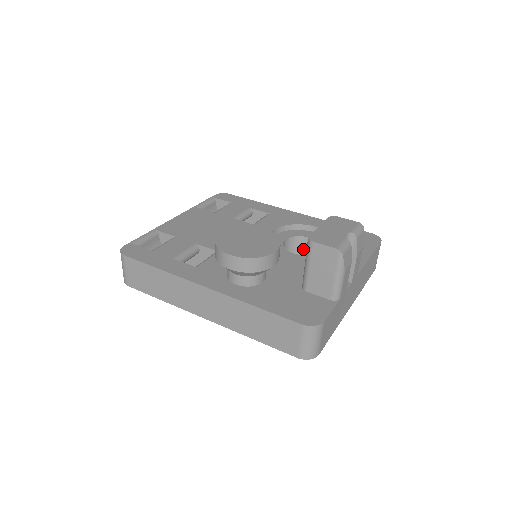
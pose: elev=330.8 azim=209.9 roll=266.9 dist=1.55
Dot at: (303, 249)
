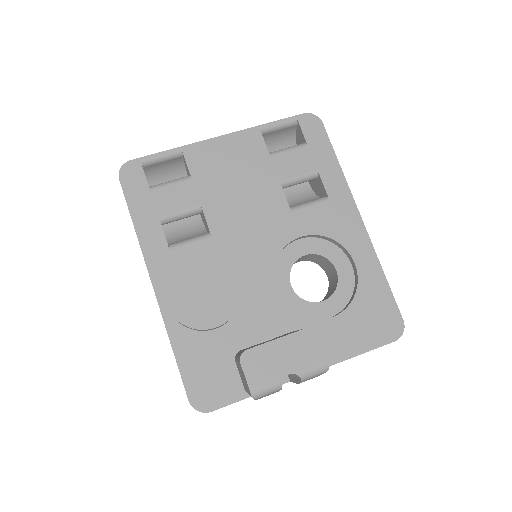
Dot at: (327, 267)
